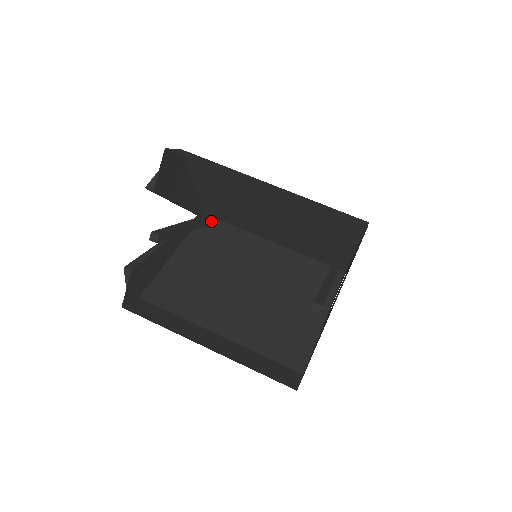
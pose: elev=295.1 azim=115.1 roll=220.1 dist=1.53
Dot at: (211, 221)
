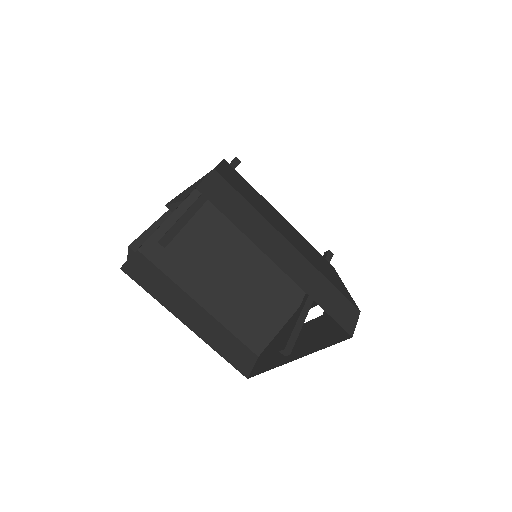
Dot at: occluded
